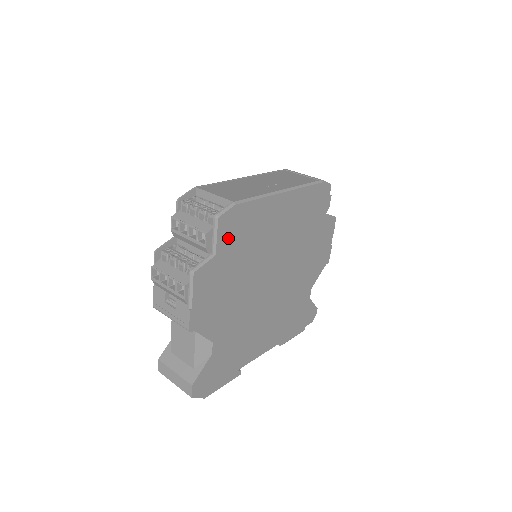
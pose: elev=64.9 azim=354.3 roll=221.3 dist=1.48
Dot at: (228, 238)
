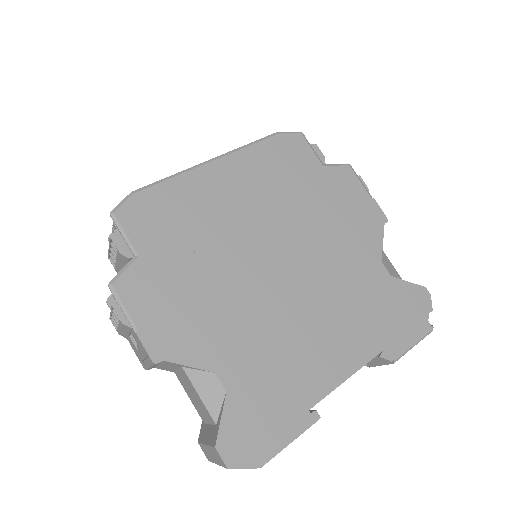
Dot at: (148, 232)
